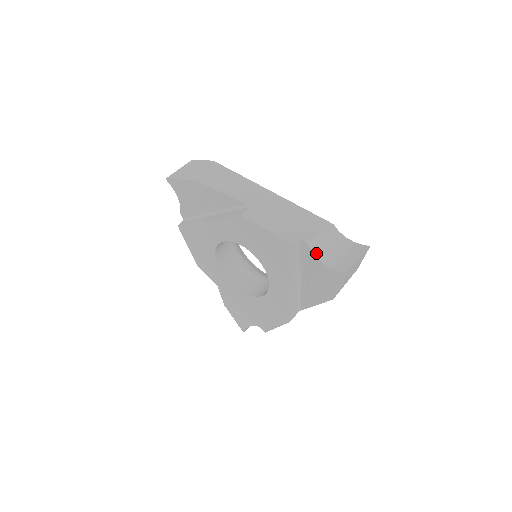
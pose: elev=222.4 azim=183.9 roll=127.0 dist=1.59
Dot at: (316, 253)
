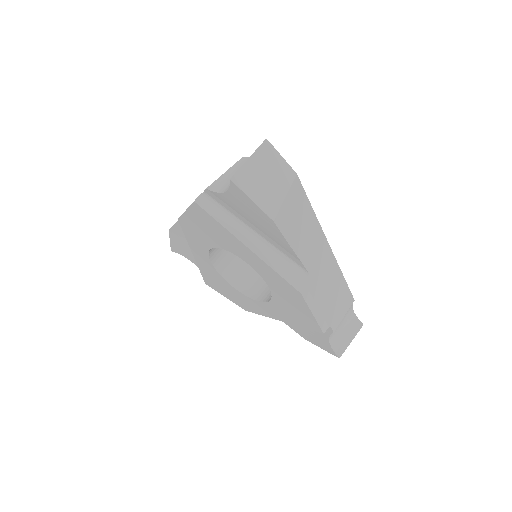
Dot at: (331, 334)
